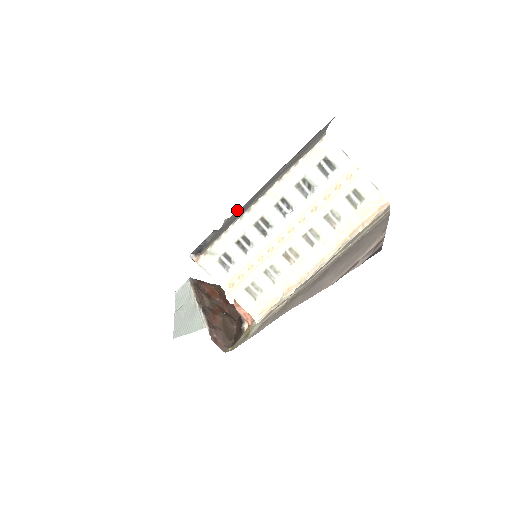
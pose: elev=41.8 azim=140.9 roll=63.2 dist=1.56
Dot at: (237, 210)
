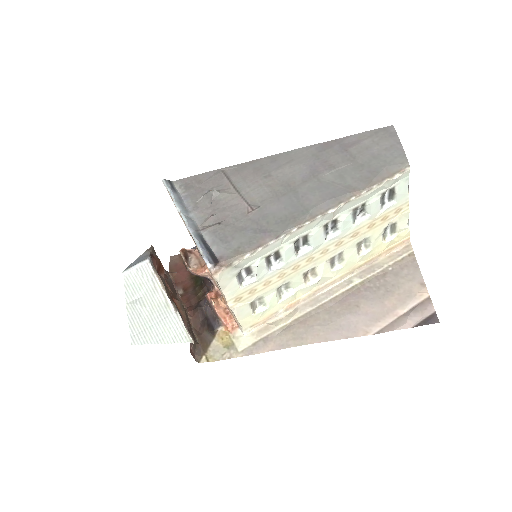
Dot at: (229, 180)
